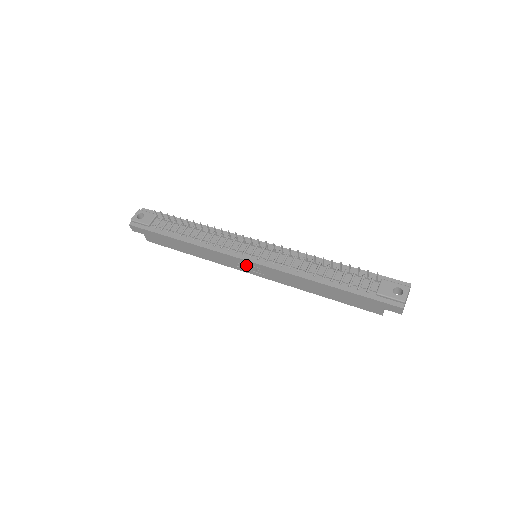
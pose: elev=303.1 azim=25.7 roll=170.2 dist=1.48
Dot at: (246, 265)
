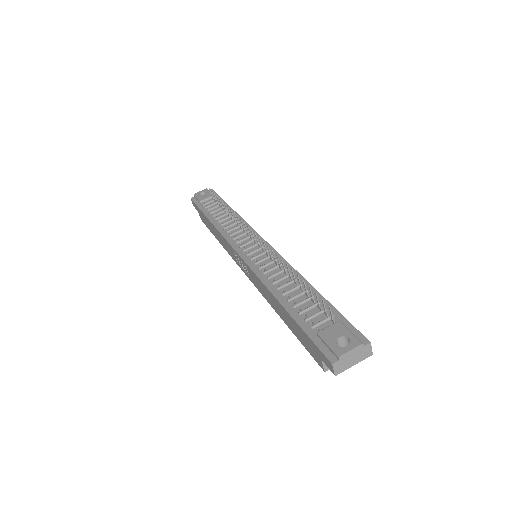
Dot at: (240, 260)
